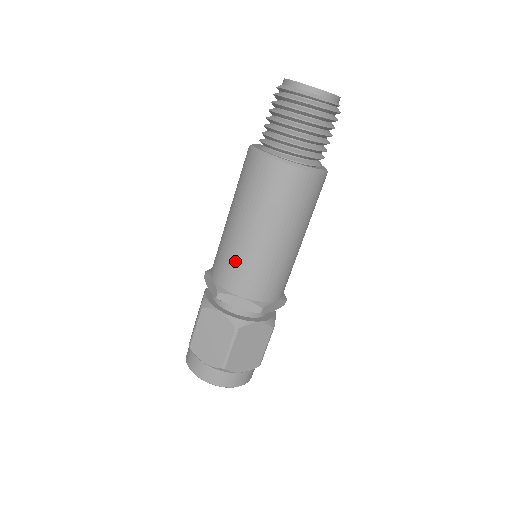
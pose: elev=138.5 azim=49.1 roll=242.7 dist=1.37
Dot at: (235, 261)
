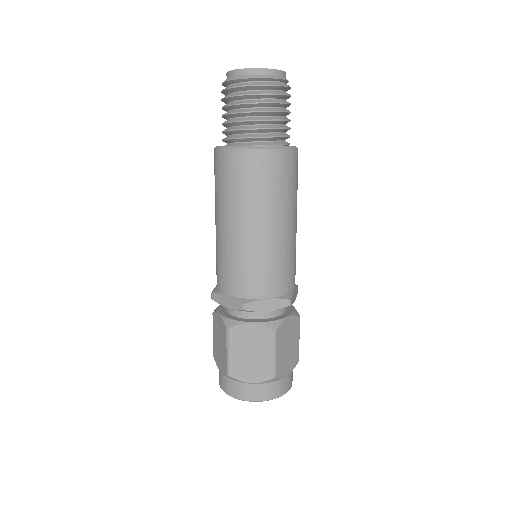
Dot at: (249, 265)
